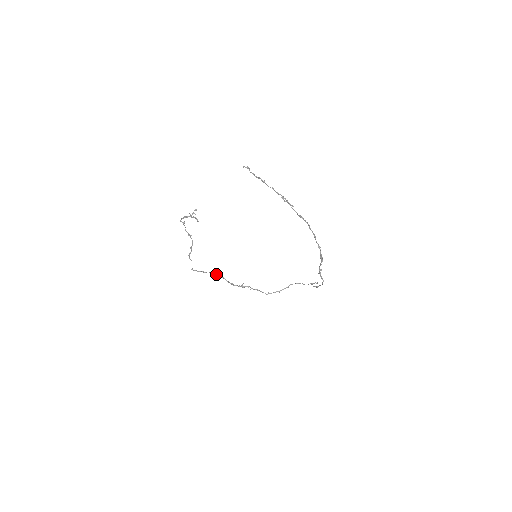
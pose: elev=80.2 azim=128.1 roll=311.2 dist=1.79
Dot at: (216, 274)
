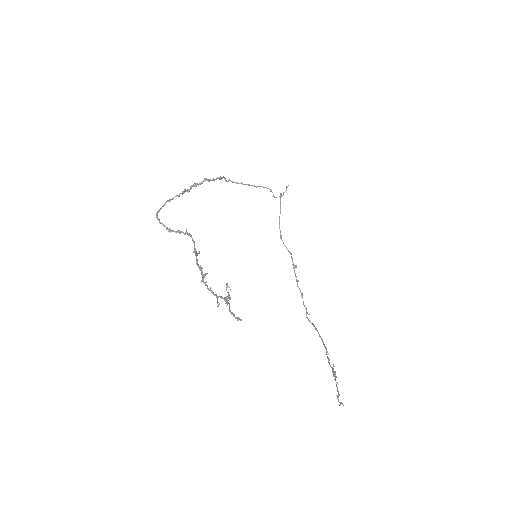
Dot at: occluded
